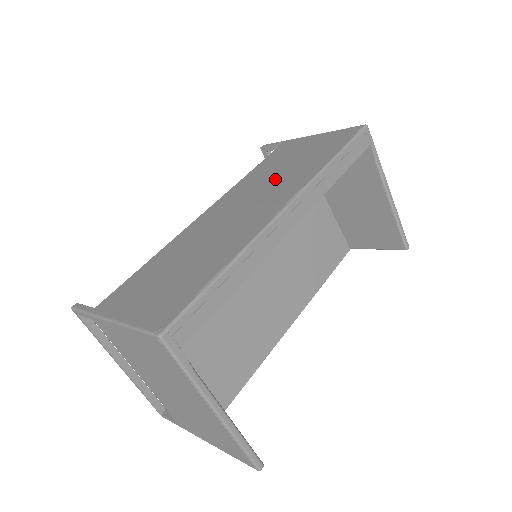
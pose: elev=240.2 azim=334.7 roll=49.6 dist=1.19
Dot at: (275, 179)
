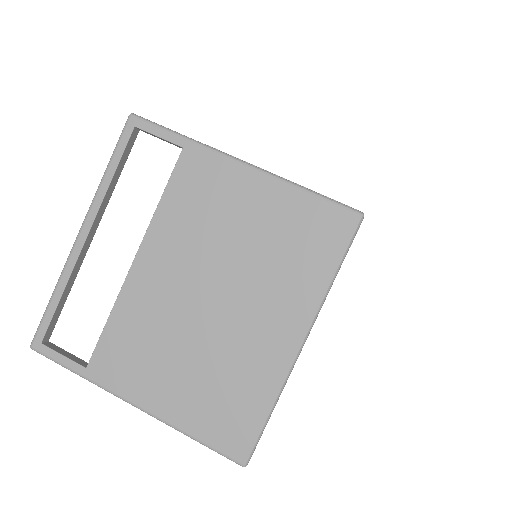
Dot at: occluded
